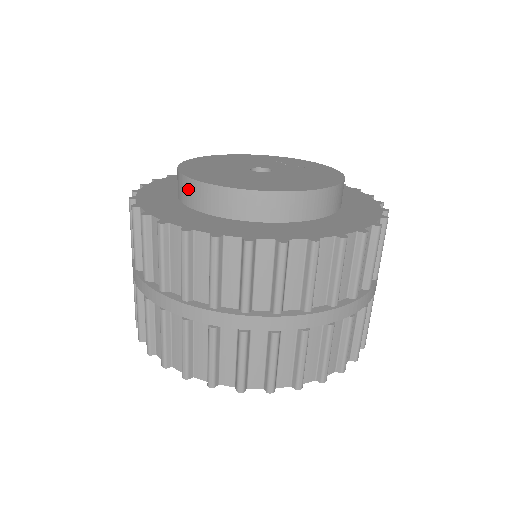
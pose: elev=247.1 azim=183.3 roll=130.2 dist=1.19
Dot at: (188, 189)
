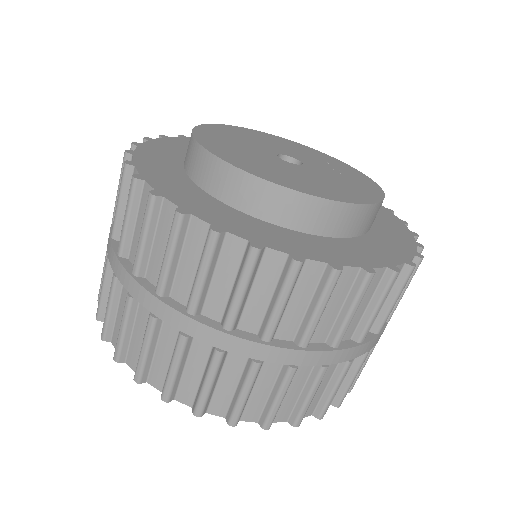
Dot at: (188, 145)
